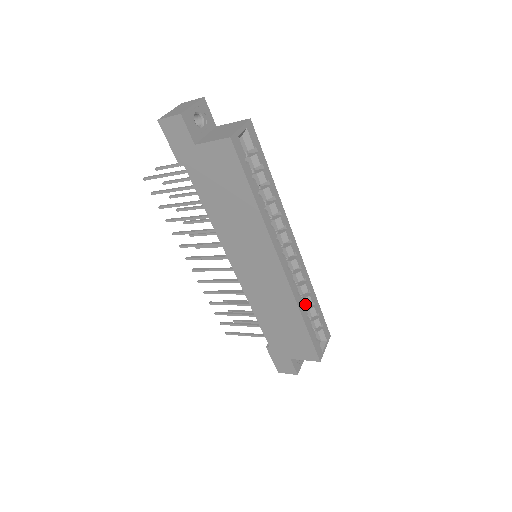
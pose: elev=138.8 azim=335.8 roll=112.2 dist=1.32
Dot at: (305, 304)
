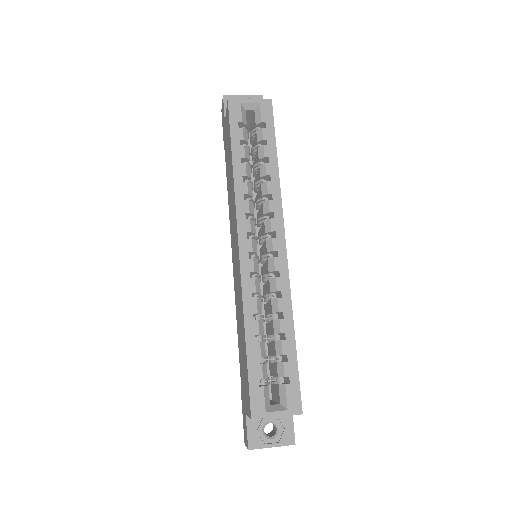
Dot at: (273, 331)
